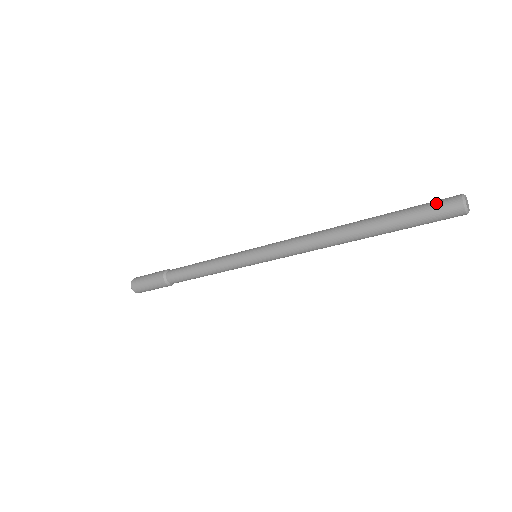
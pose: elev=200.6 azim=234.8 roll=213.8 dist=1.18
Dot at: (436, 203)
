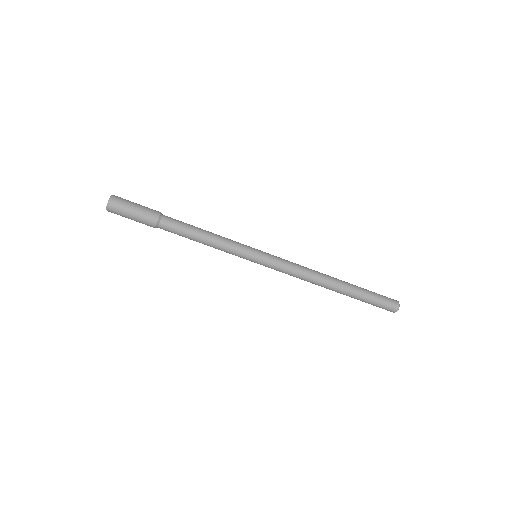
Dot at: occluded
